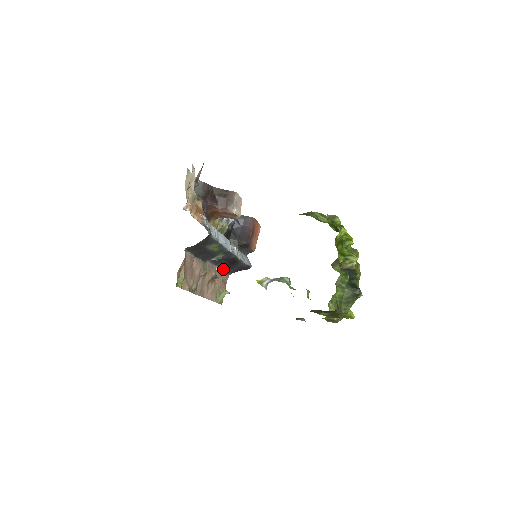
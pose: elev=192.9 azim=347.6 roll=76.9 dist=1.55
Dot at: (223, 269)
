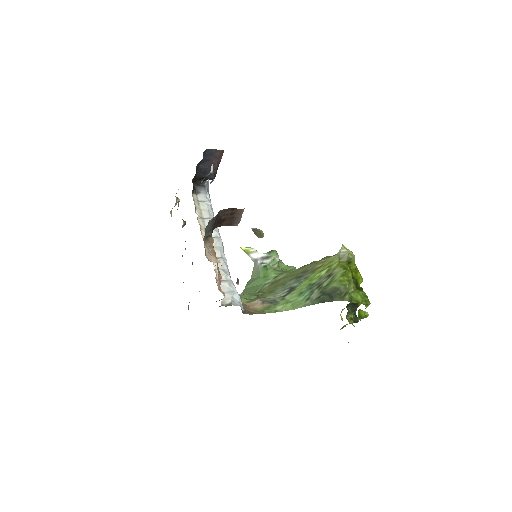
Dot at: occluded
